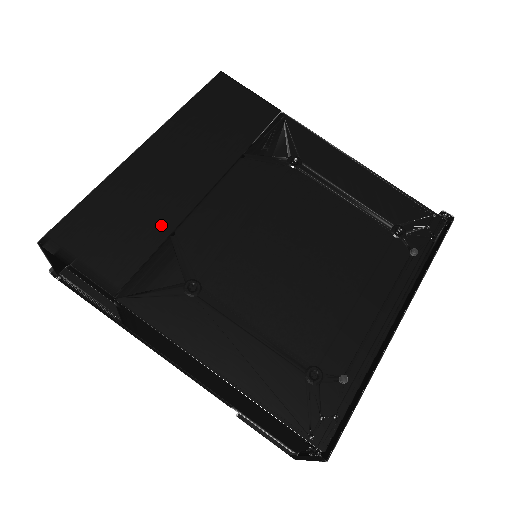
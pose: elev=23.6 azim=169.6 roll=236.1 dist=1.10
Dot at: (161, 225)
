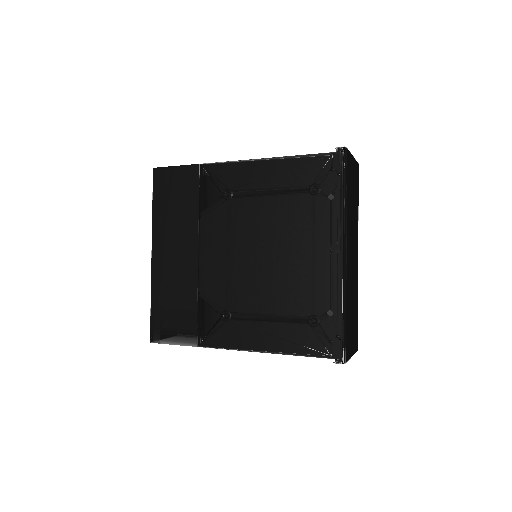
Dot at: (190, 293)
